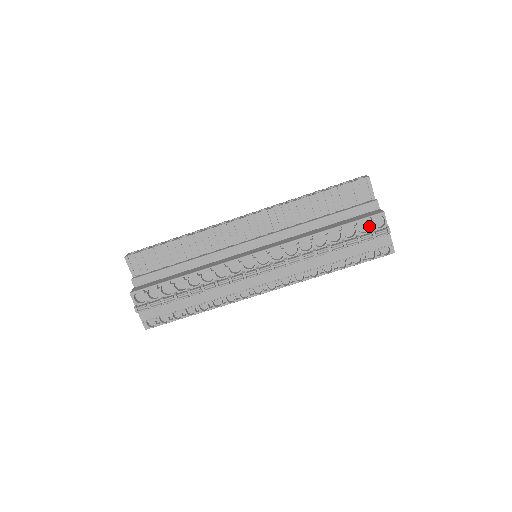
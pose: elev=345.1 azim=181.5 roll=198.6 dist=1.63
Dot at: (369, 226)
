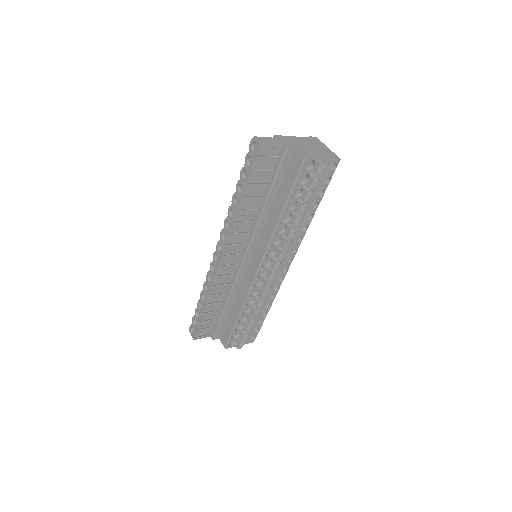
Dot at: (305, 172)
